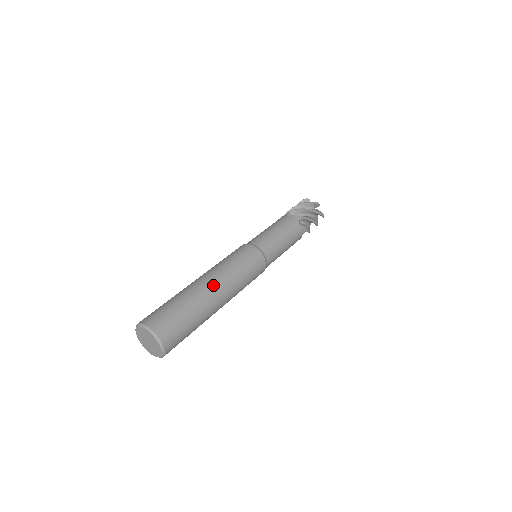
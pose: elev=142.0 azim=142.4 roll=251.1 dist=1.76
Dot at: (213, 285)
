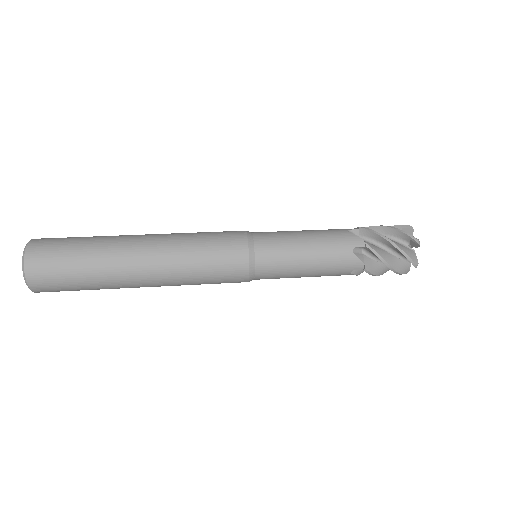
Dot at: (142, 251)
